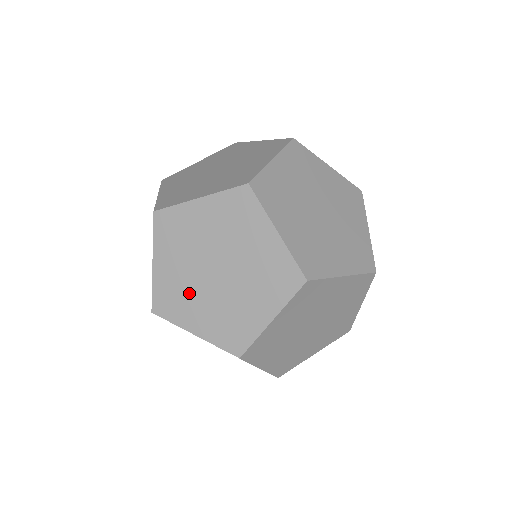
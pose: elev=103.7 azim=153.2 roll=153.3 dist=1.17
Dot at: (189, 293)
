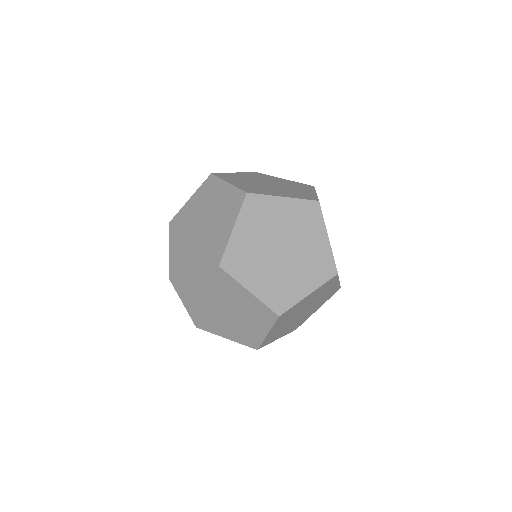
Dot at: (188, 250)
